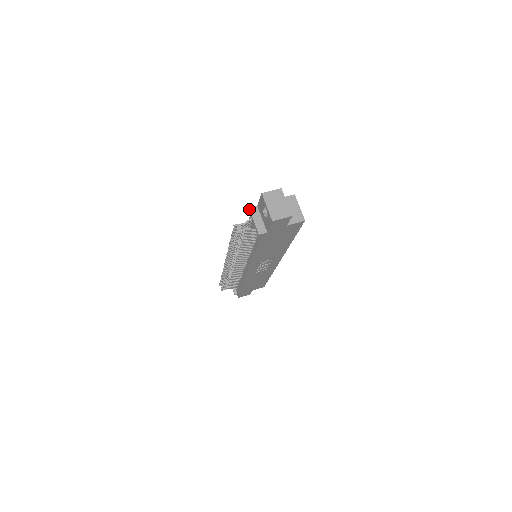
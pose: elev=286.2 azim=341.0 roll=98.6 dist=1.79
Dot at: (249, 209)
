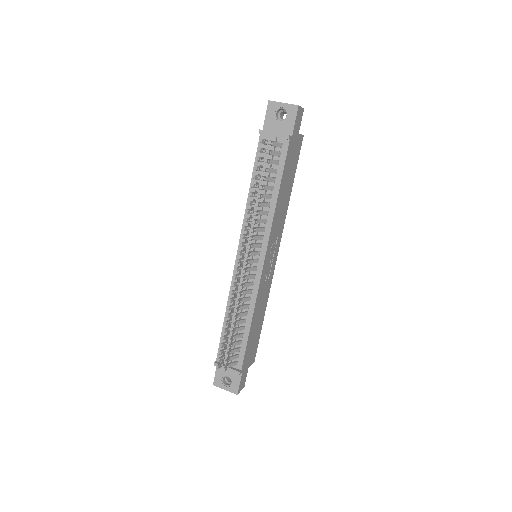
Dot at: (260, 130)
